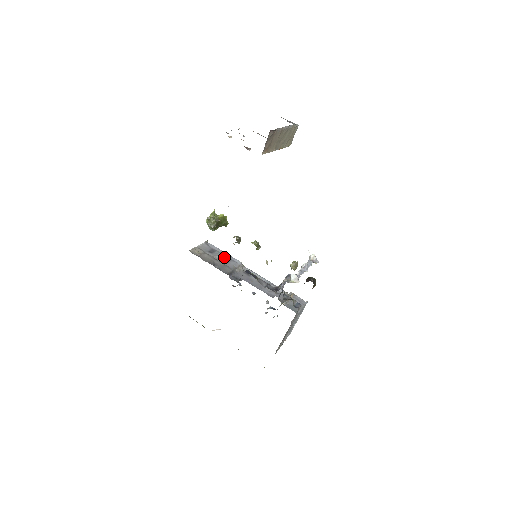
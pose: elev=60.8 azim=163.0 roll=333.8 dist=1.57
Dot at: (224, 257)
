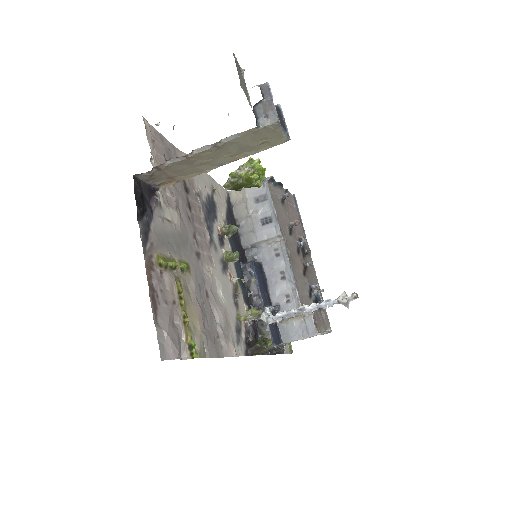
Dot at: (267, 215)
